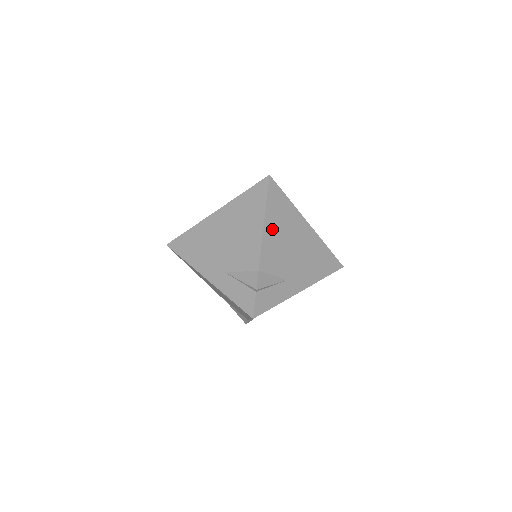
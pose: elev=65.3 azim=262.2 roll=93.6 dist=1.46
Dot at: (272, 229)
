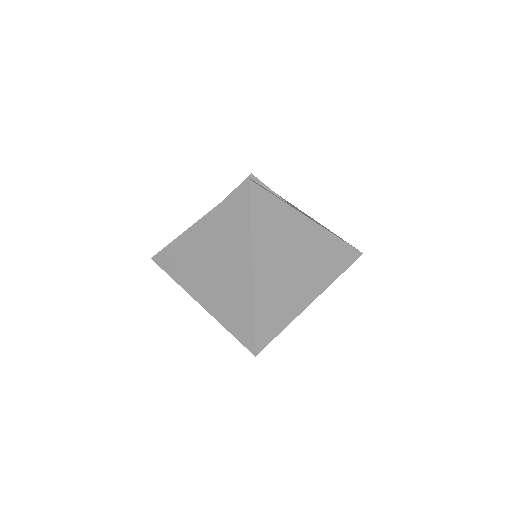
Dot at: (264, 246)
